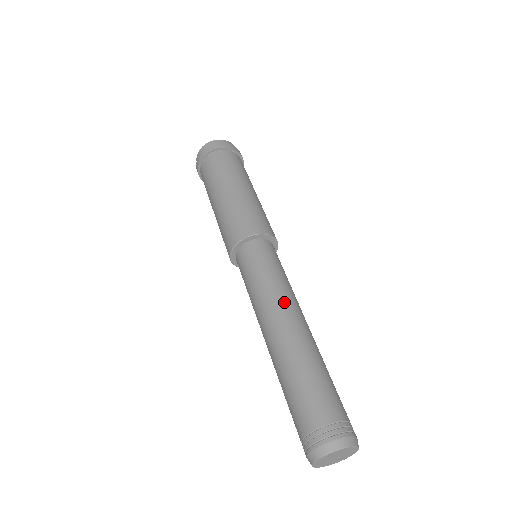
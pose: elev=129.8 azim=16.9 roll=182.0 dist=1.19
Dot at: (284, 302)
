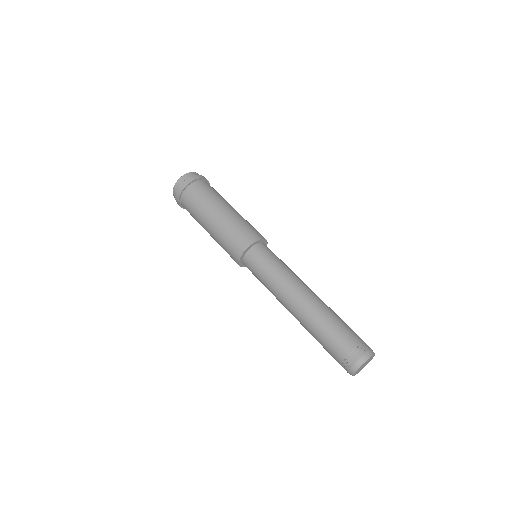
Dot at: (283, 294)
